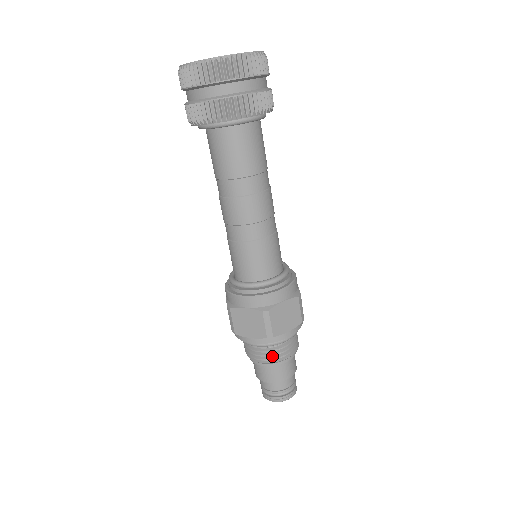
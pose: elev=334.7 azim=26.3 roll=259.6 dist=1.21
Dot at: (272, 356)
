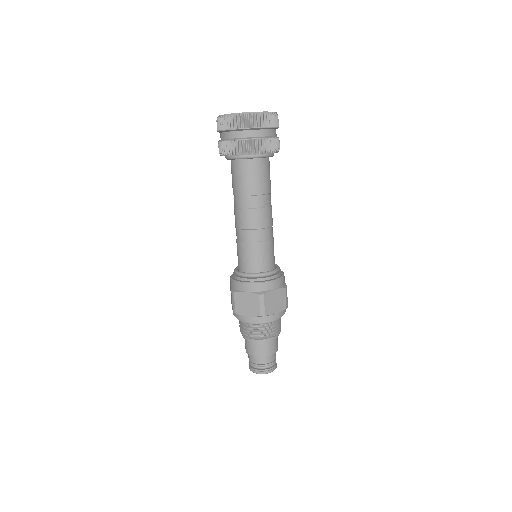
Dot at: (262, 333)
